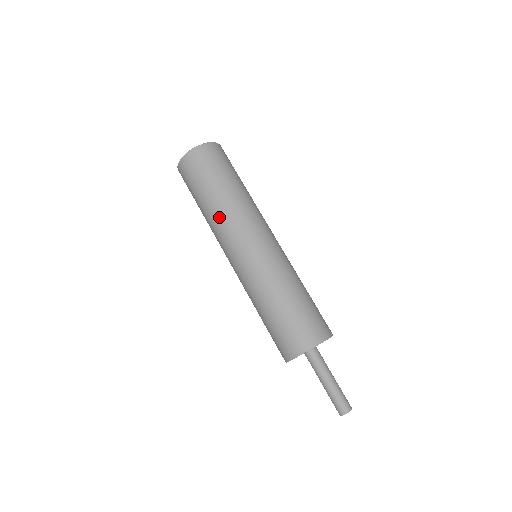
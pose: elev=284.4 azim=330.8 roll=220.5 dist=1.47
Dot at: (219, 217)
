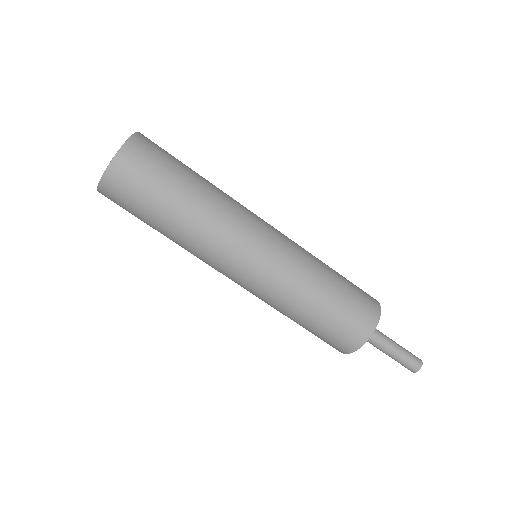
Dot at: (189, 248)
